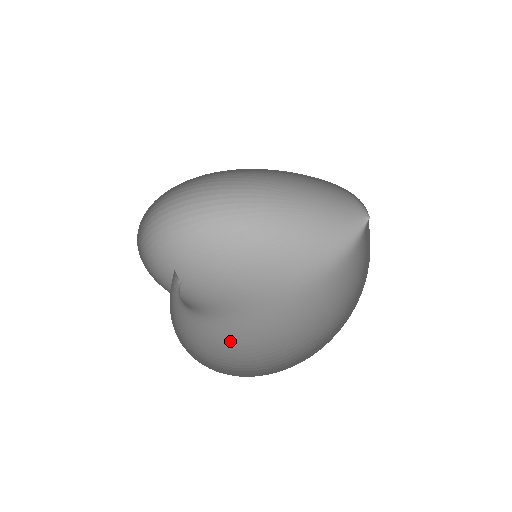
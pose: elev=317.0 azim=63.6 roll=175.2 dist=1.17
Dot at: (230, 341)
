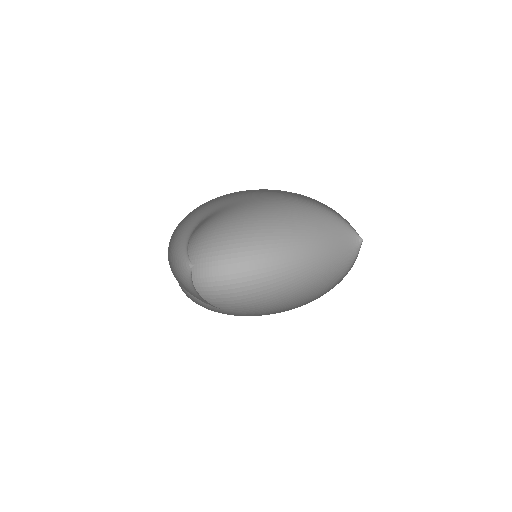
Dot at: occluded
